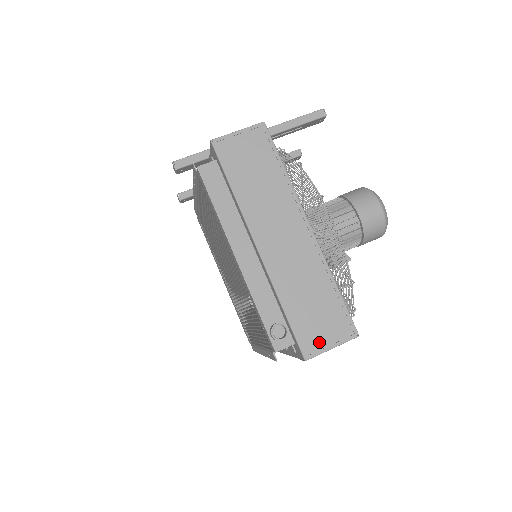
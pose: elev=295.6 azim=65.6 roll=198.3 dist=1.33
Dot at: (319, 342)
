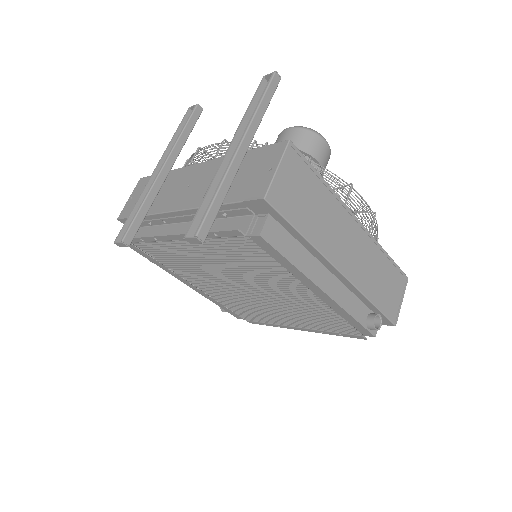
Dot at: (396, 305)
